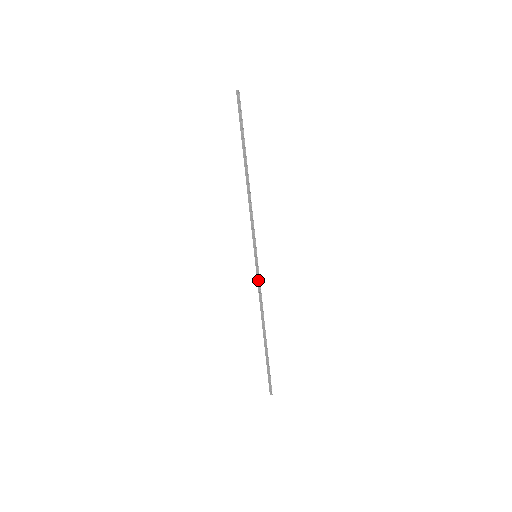
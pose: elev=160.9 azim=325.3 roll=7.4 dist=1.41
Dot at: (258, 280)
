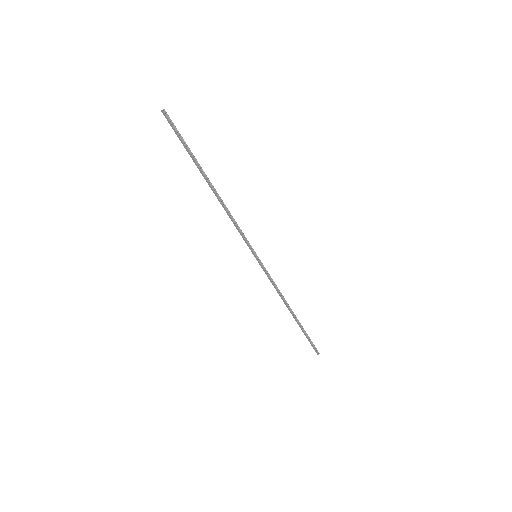
Dot at: (267, 275)
